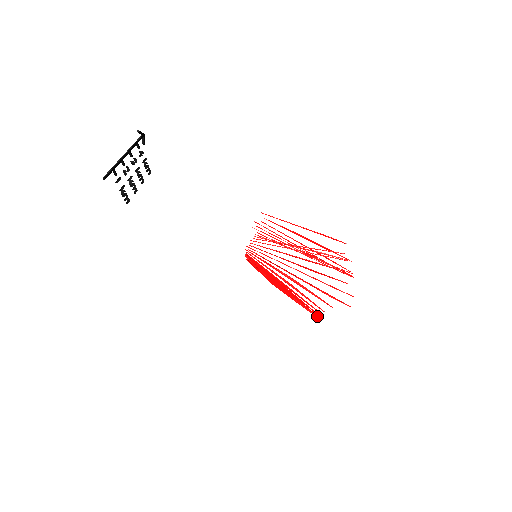
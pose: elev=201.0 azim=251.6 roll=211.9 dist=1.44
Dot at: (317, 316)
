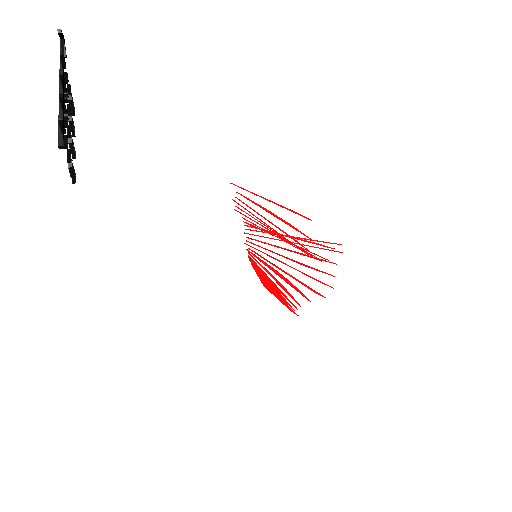
Dot at: occluded
